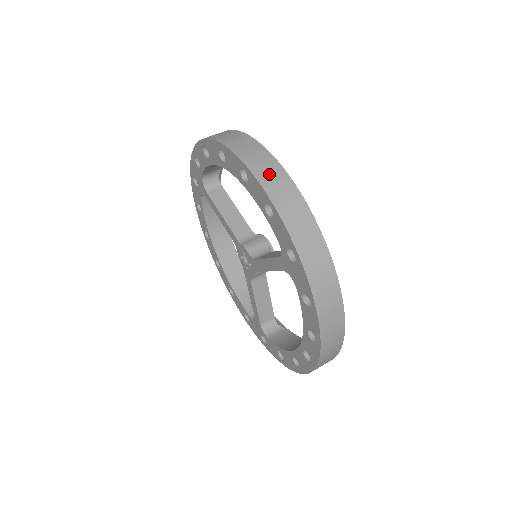
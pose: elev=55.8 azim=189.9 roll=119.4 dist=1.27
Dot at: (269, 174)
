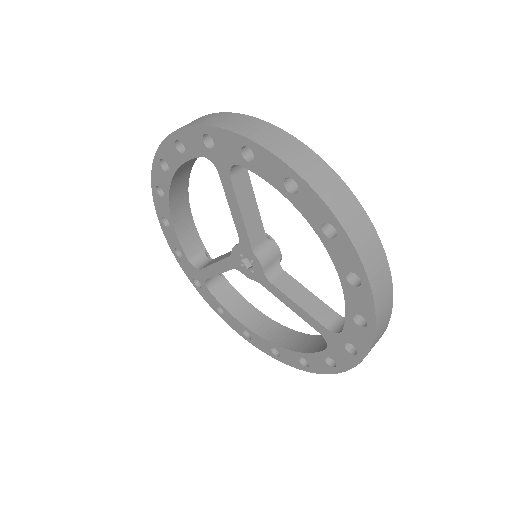
Dot at: (383, 295)
